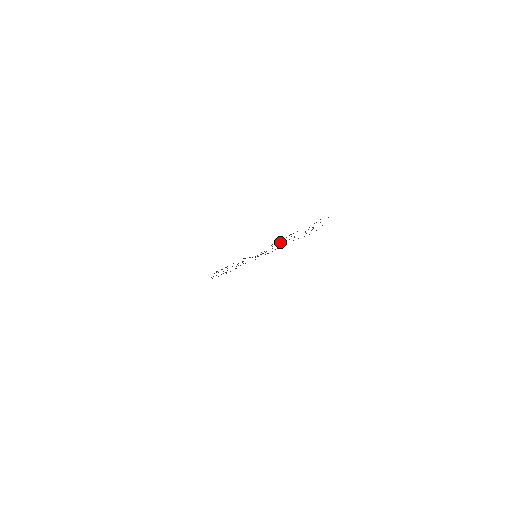
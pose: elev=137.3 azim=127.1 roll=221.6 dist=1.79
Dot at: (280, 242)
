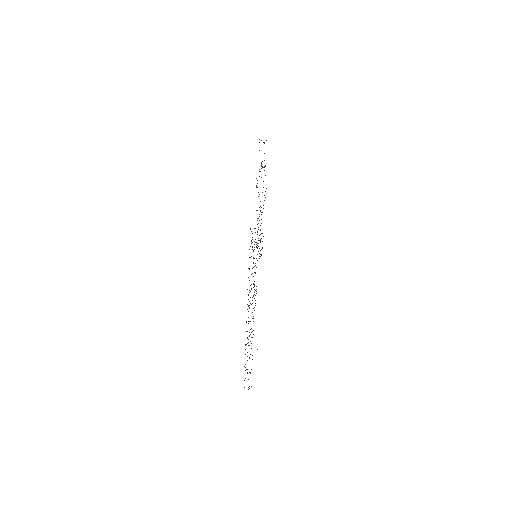
Dot at: occluded
